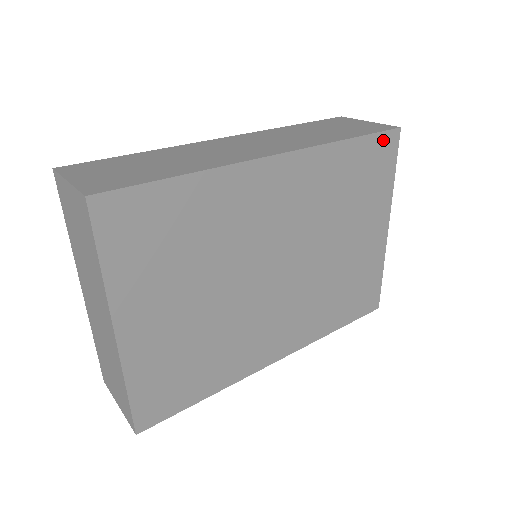
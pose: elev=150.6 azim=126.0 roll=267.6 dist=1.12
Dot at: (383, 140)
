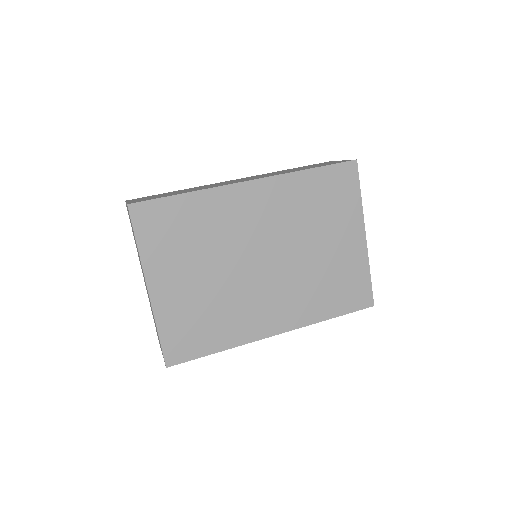
Dot at: (341, 169)
